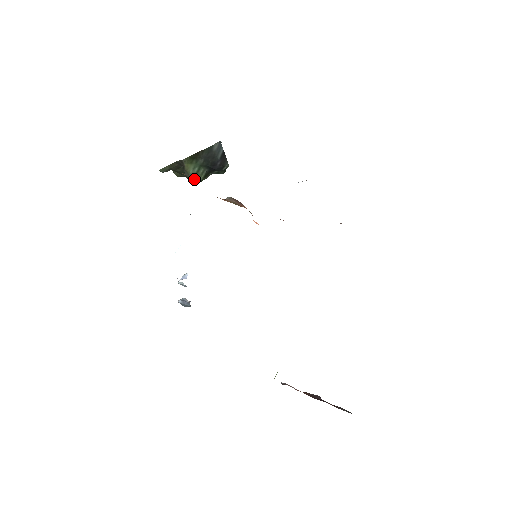
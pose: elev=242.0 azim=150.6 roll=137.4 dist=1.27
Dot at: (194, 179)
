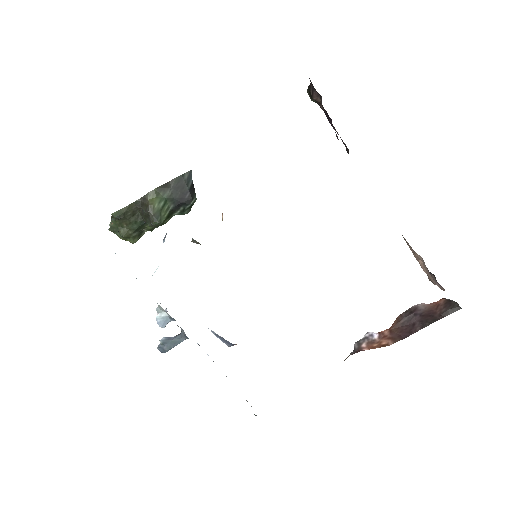
Dot at: (158, 216)
